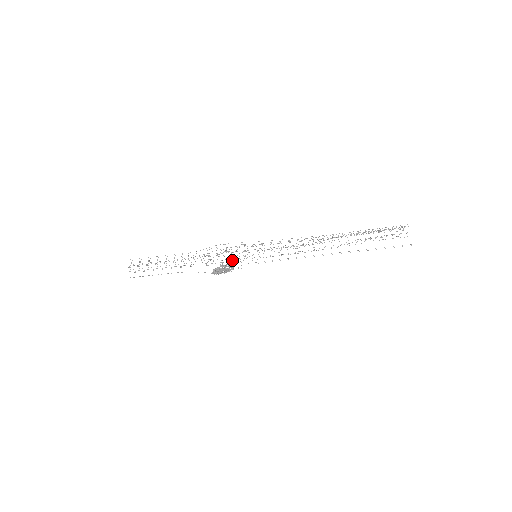
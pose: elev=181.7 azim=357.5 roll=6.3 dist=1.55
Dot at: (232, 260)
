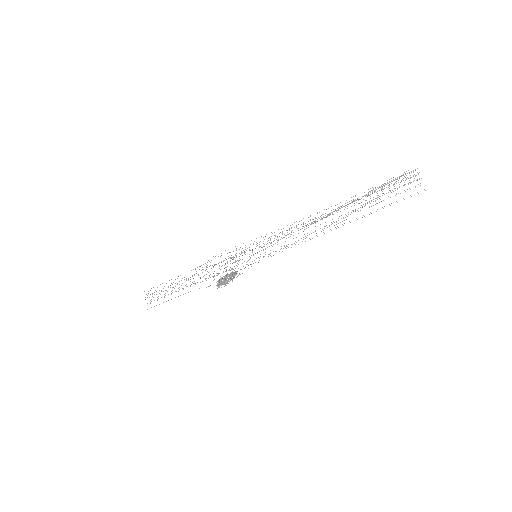
Dot at: occluded
